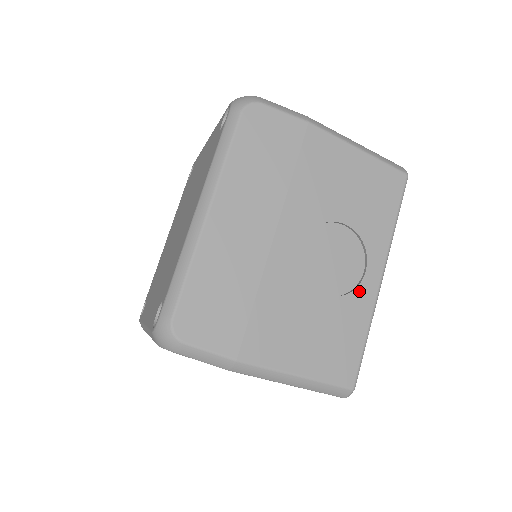
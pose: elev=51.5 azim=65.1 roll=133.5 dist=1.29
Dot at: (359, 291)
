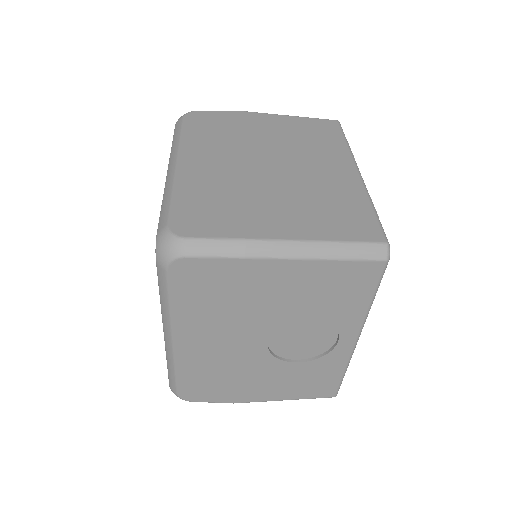
Dot at: (332, 353)
